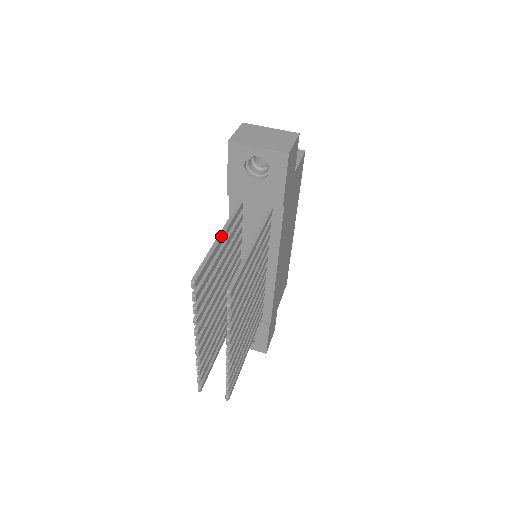
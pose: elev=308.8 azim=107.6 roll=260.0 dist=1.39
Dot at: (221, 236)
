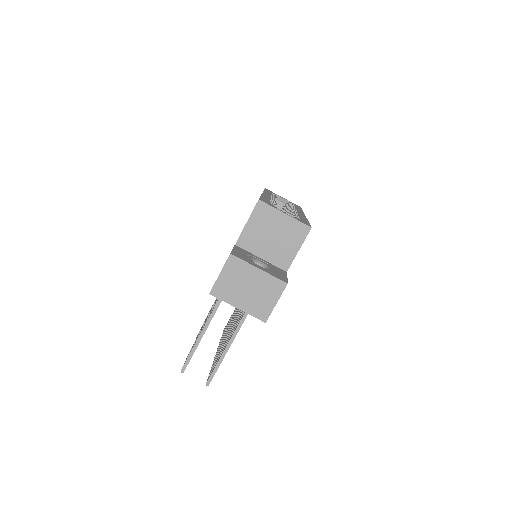
Dot at: (208, 325)
